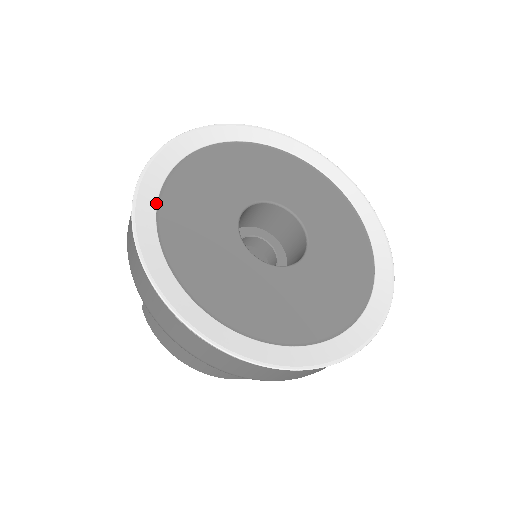
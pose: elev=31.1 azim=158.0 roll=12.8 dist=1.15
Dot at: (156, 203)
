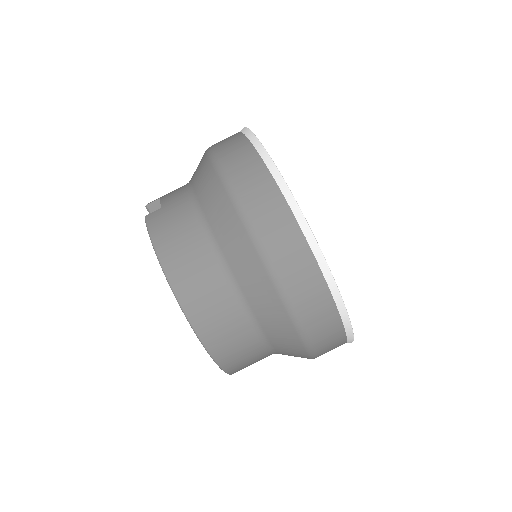
Dot at: occluded
